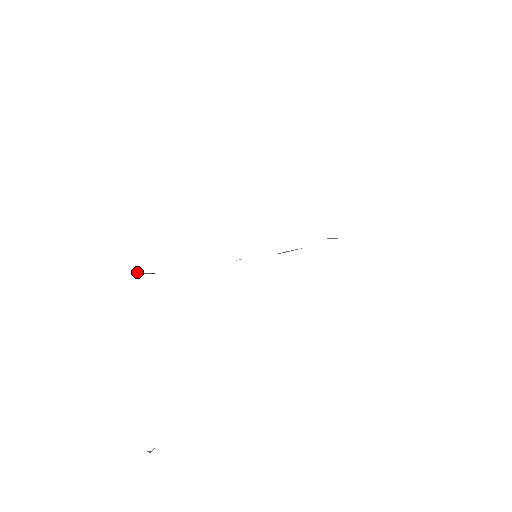
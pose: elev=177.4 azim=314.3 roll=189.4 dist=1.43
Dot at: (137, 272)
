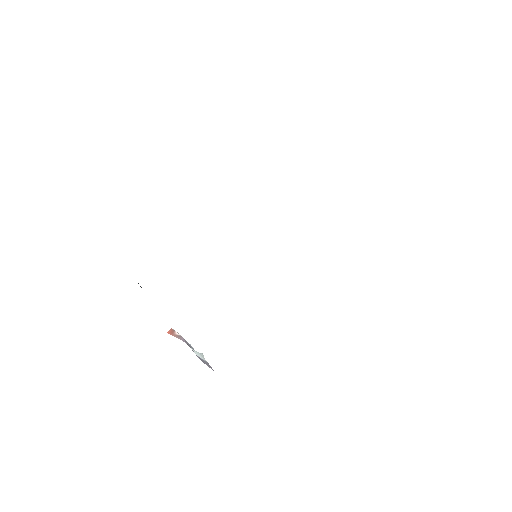
Dot at: occluded
